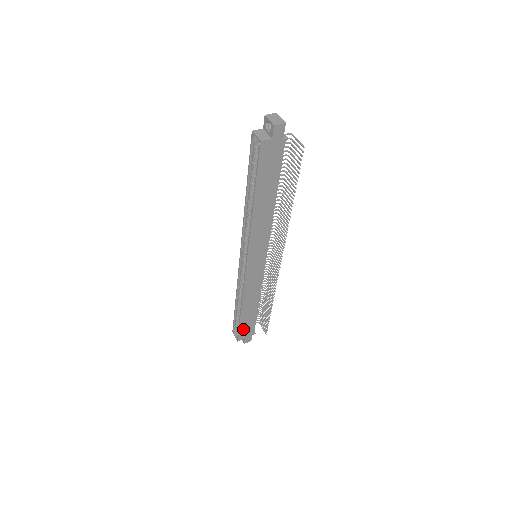
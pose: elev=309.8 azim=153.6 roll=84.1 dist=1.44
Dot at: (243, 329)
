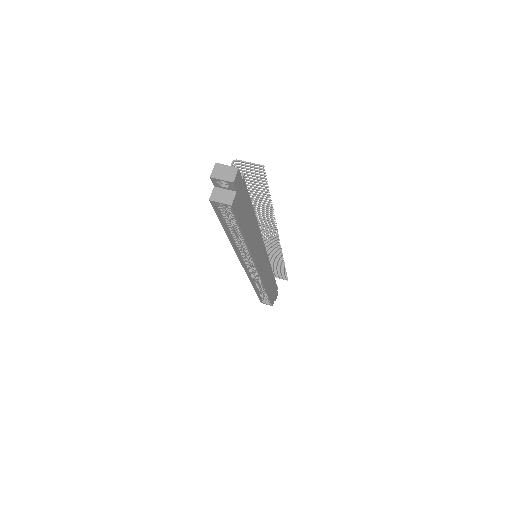
Dot at: (272, 297)
